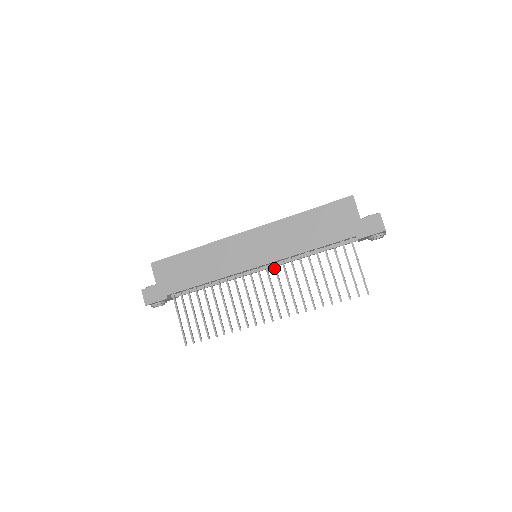
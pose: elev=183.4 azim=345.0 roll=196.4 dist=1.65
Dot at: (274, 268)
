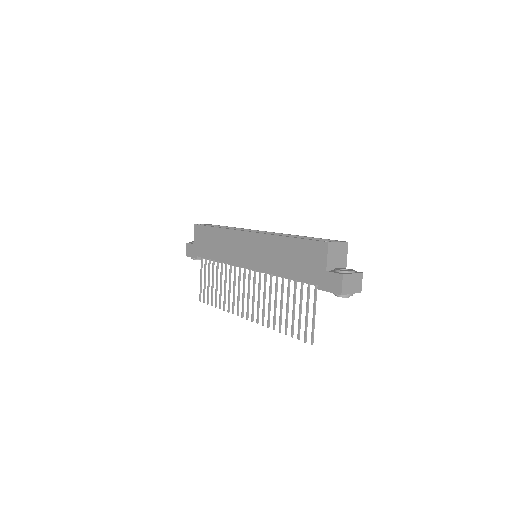
Dot at: (259, 276)
